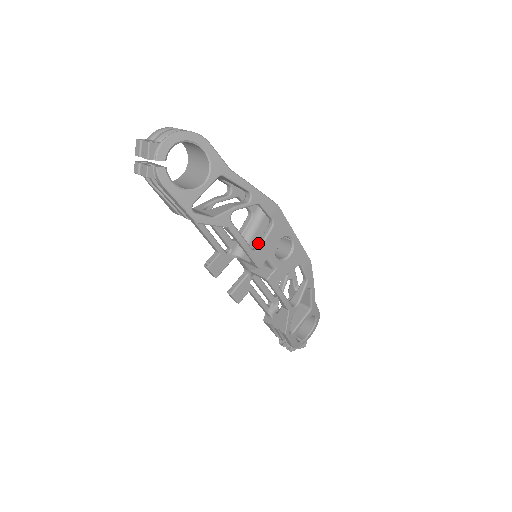
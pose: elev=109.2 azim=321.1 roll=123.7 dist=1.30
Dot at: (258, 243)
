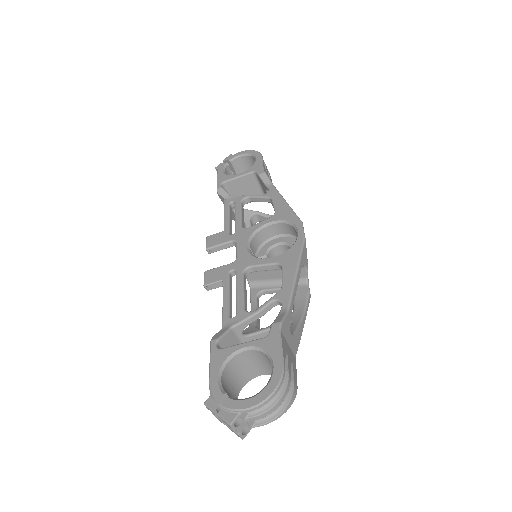
Dot at: (267, 292)
